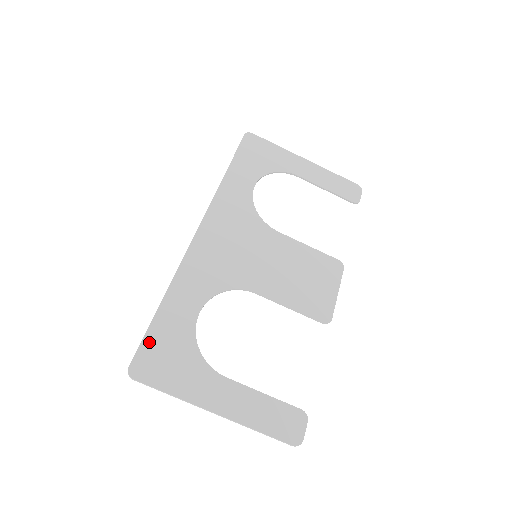
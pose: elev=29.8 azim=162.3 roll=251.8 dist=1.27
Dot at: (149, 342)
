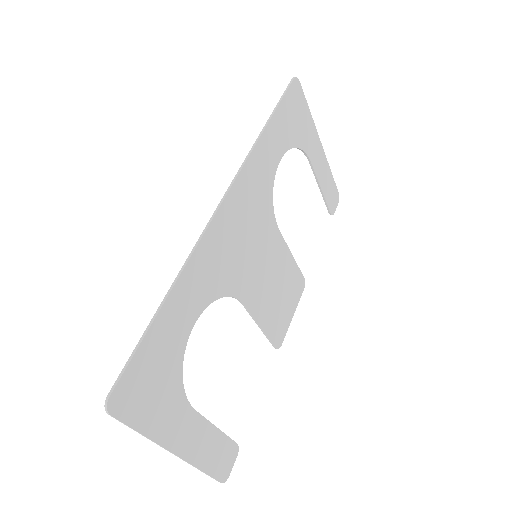
Dot at: (139, 361)
